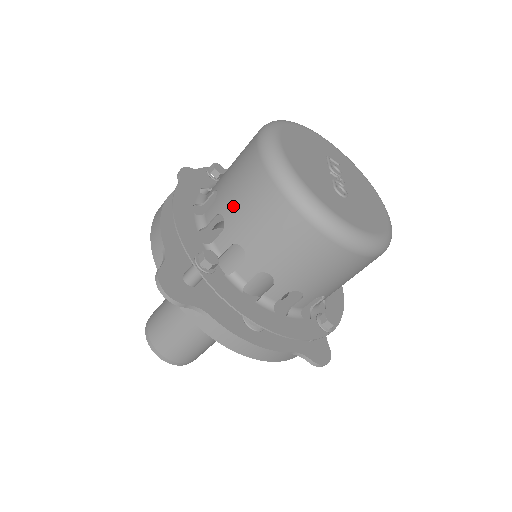
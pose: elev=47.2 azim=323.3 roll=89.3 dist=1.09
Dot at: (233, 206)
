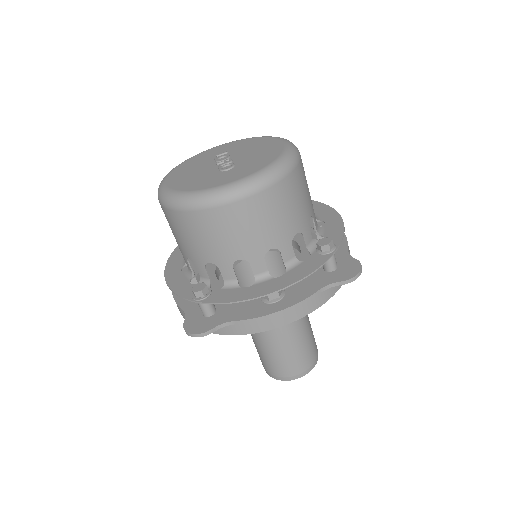
Dot at: (183, 246)
